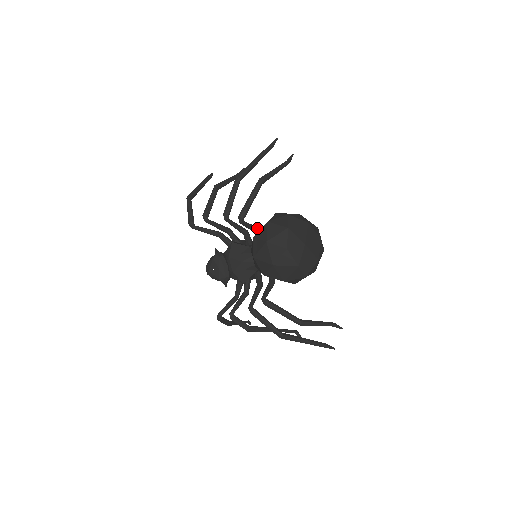
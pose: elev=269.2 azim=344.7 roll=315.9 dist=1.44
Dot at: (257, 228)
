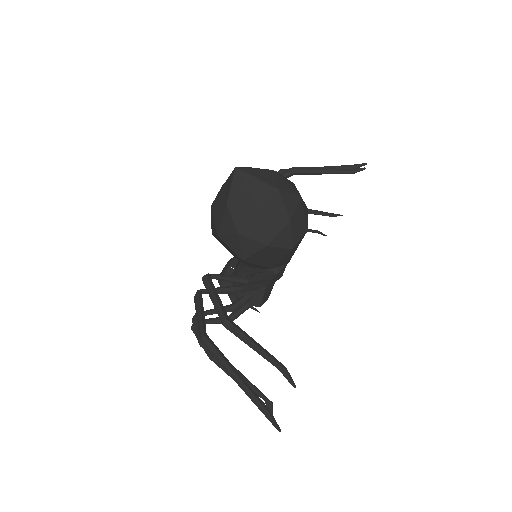
Dot at: occluded
